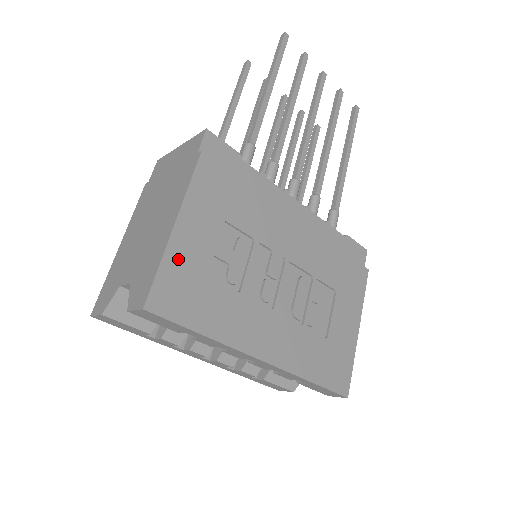
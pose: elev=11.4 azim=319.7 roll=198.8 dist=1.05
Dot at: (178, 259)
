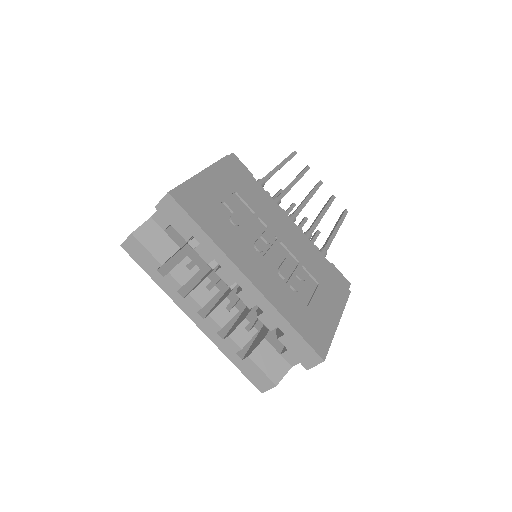
Dot at: (198, 187)
